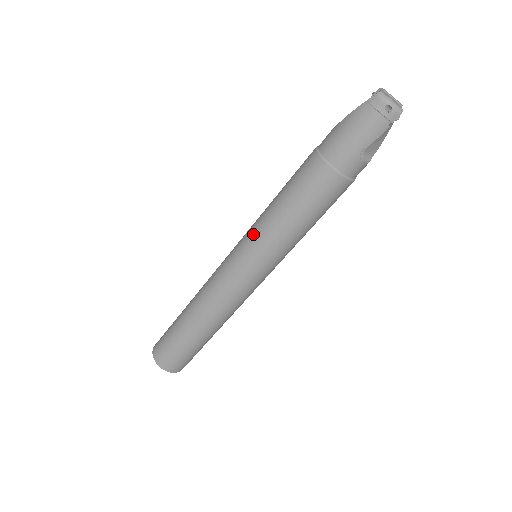
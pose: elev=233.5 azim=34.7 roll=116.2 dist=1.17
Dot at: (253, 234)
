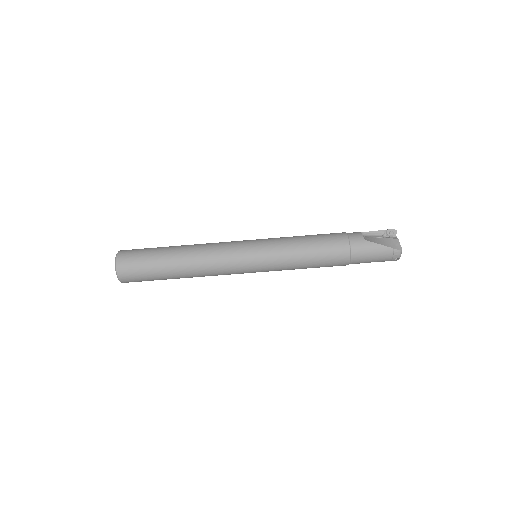
Dot at: (275, 257)
